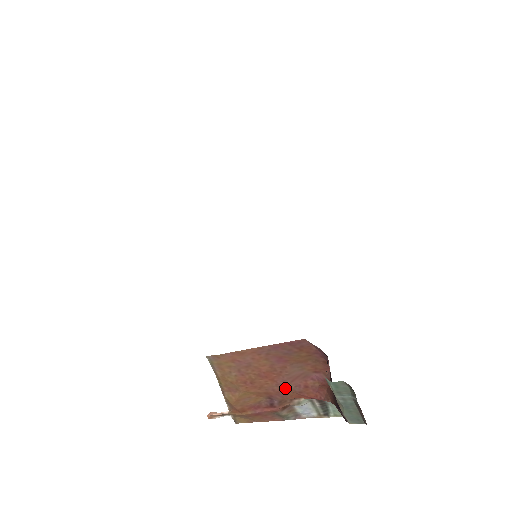
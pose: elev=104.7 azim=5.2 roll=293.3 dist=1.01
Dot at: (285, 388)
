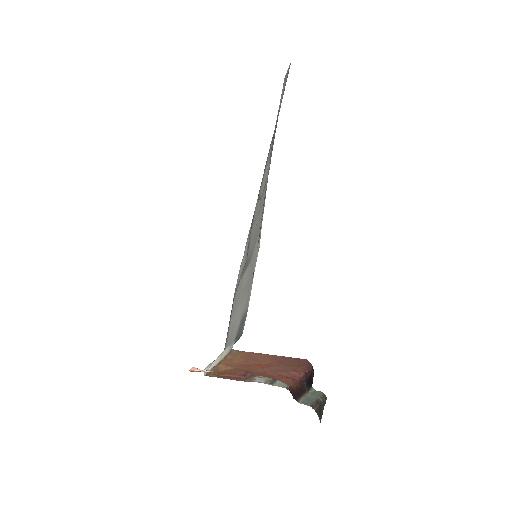
Dot at: (266, 372)
